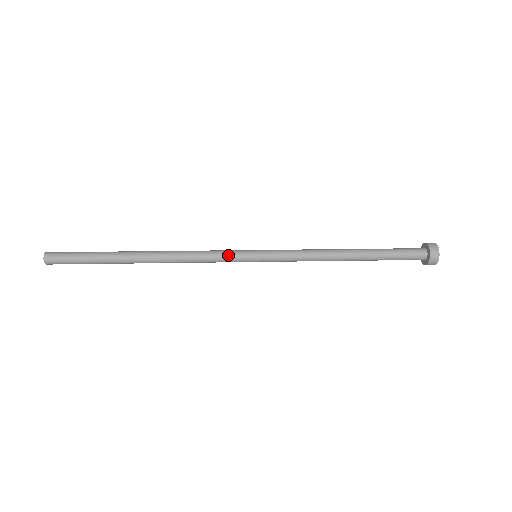
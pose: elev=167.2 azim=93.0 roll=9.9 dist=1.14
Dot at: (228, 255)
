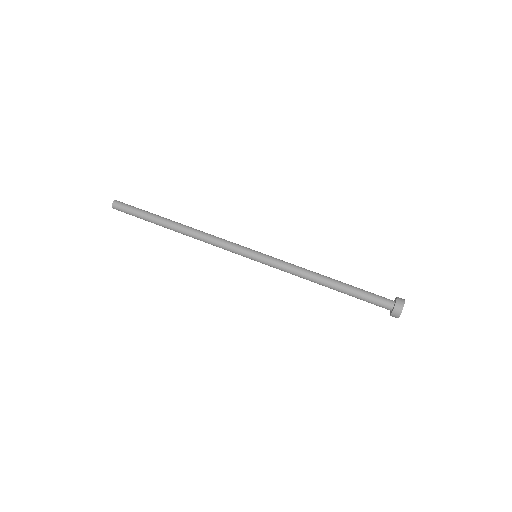
Dot at: (233, 252)
